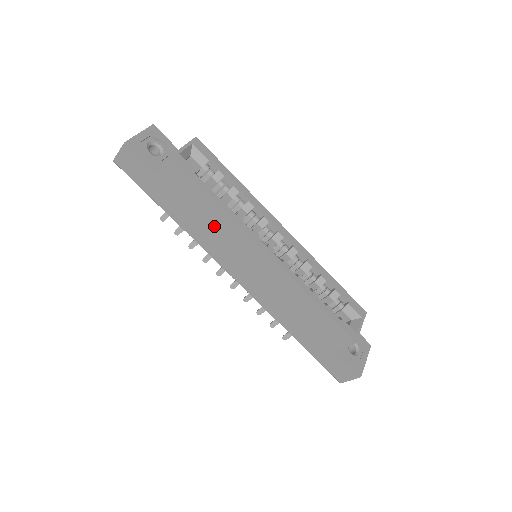
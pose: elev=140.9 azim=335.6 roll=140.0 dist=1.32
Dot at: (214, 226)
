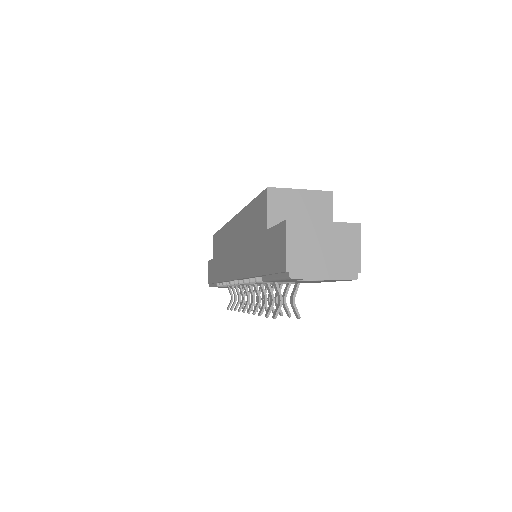
Dot at: (222, 249)
